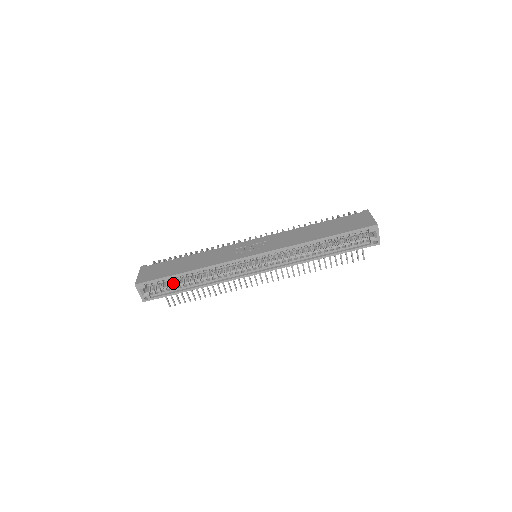
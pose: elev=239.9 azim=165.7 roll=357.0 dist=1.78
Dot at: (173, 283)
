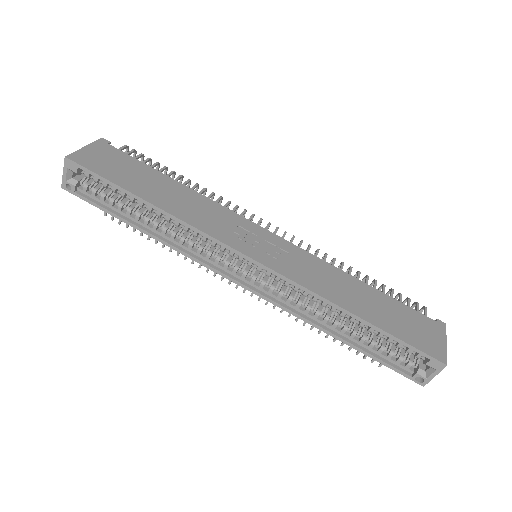
Dot at: occluded
